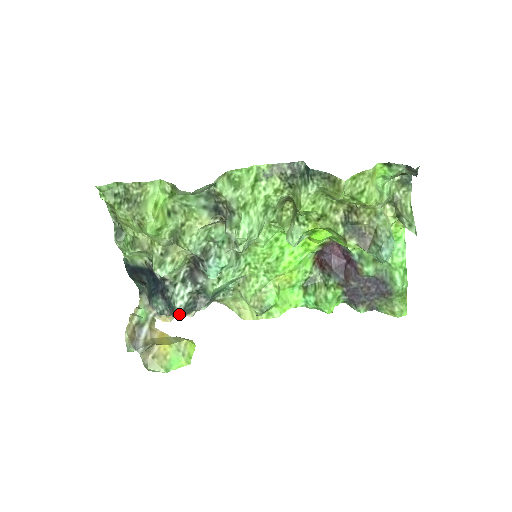
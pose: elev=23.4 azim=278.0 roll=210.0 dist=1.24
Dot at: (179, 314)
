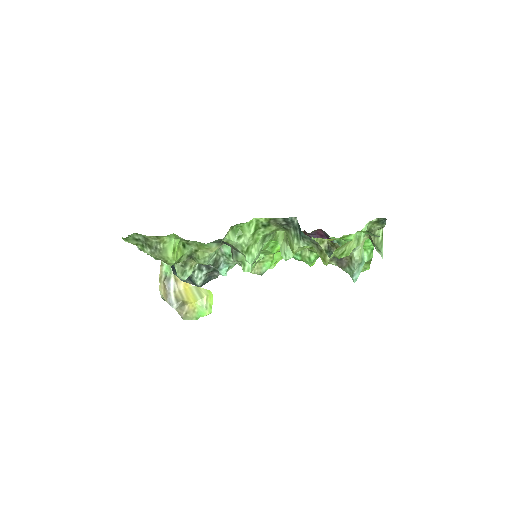
Dot at: occluded
